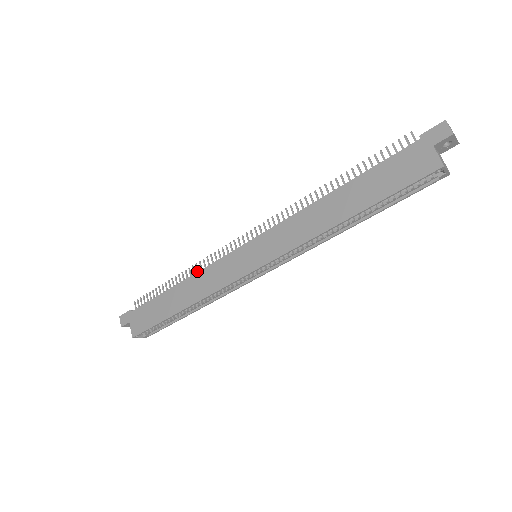
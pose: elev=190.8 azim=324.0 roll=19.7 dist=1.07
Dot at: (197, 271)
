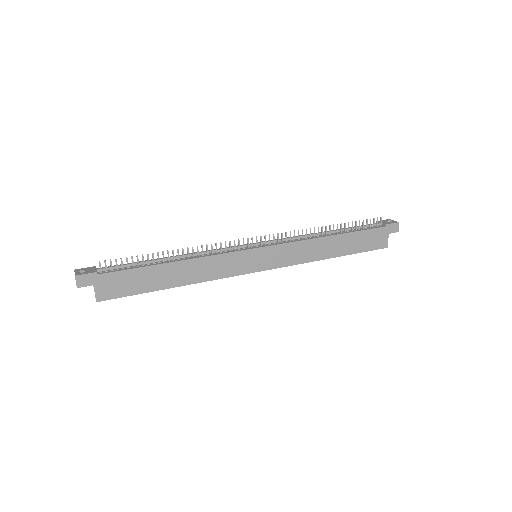
Dot at: (198, 254)
